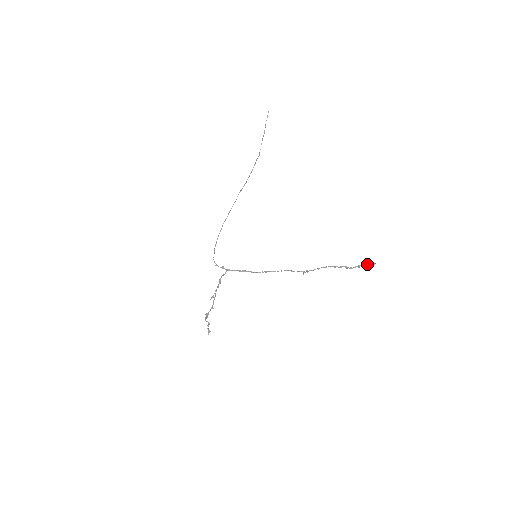
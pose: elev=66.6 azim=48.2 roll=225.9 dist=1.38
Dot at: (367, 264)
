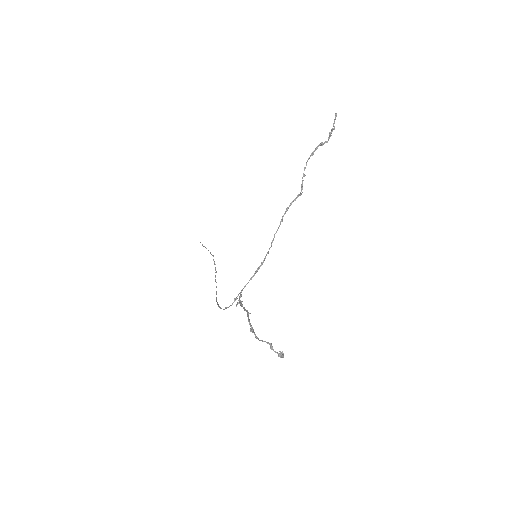
Dot at: (333, 125)
